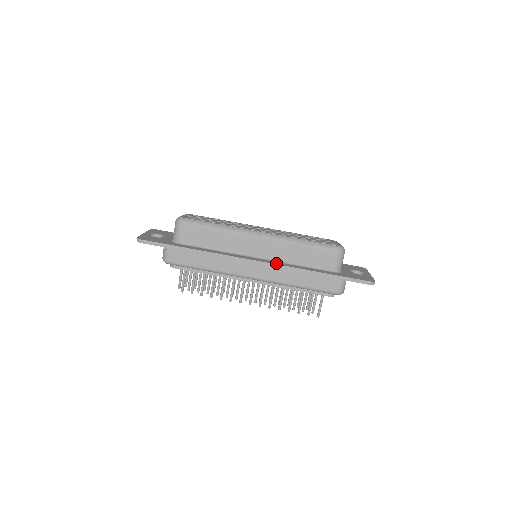
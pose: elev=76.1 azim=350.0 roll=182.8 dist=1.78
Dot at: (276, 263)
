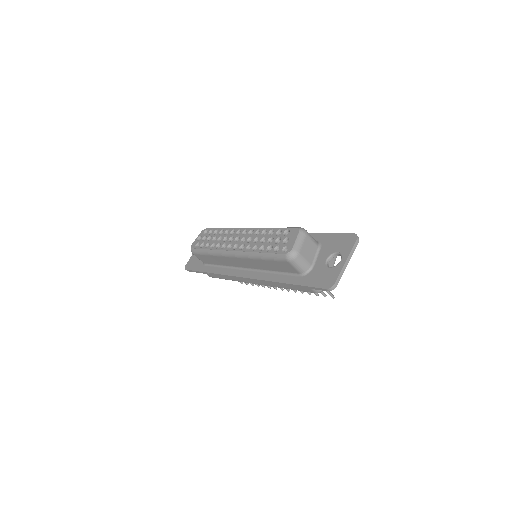
Dot at: (255, 276)
